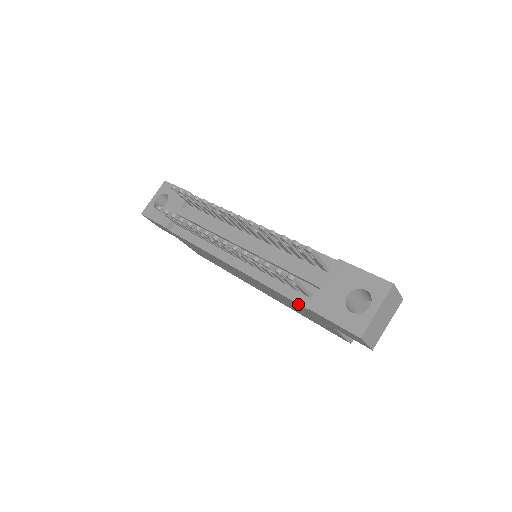
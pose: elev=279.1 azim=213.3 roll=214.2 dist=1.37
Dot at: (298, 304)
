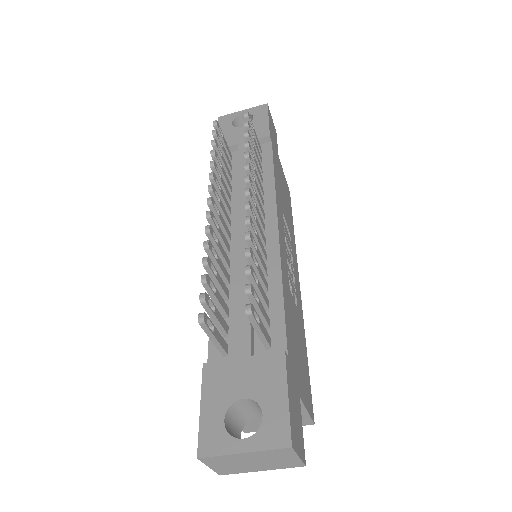
Dot at: (209, 348)
